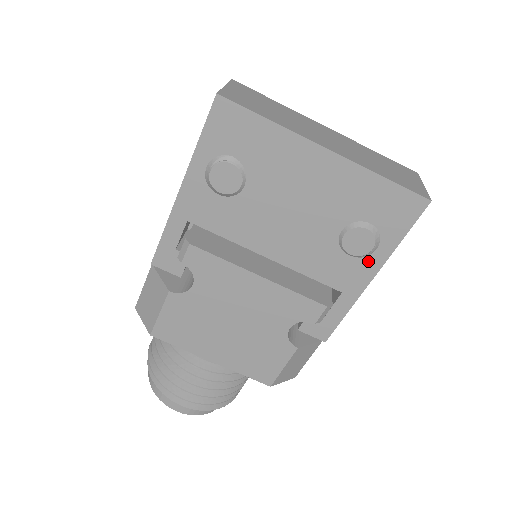
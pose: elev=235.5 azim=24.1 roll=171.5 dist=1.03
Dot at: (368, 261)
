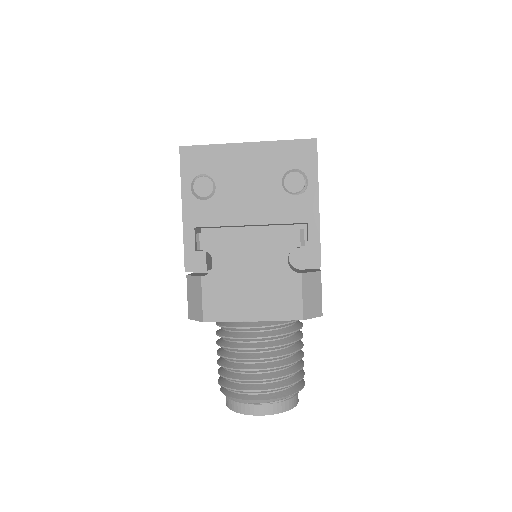
Dot at: (308, 193)
